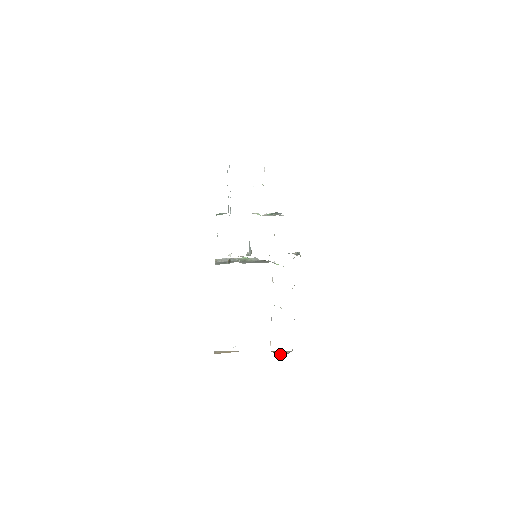
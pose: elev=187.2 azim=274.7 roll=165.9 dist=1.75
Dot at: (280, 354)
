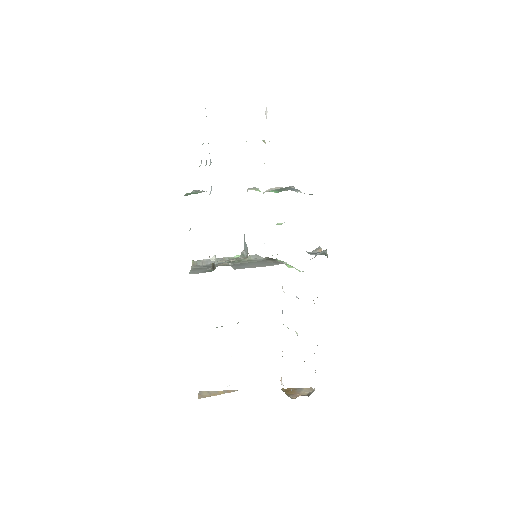
Dot at: (296, 397)
